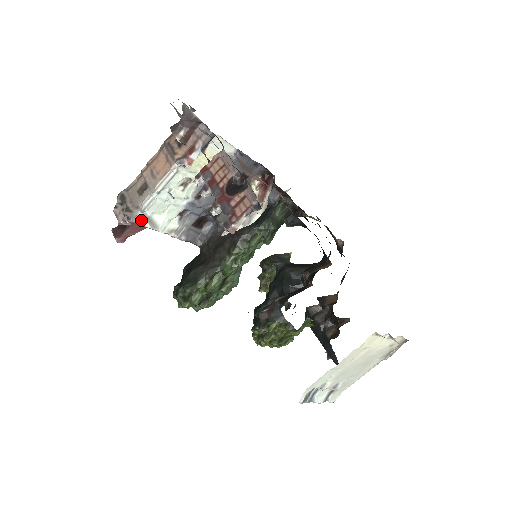
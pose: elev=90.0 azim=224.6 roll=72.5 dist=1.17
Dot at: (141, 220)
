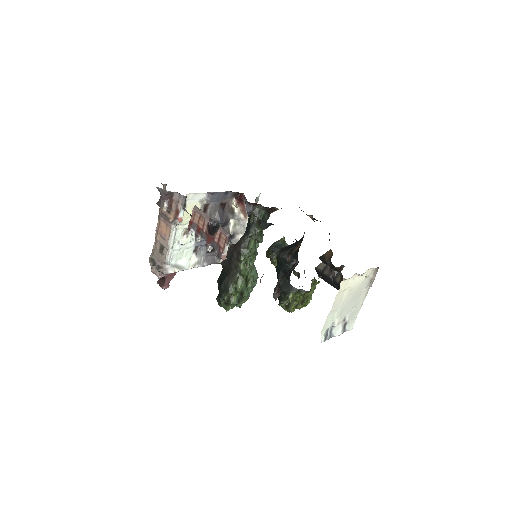
Dot at: (171, 270)
